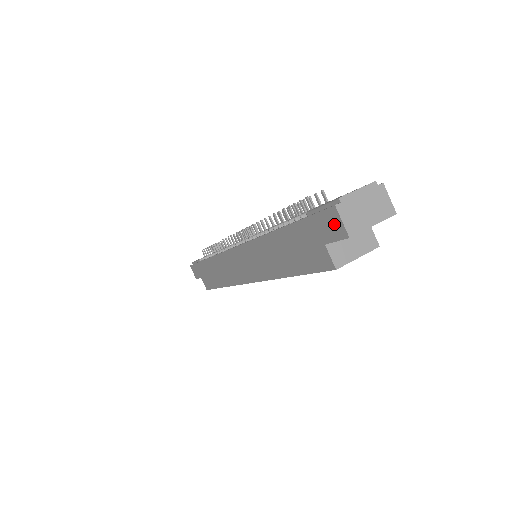
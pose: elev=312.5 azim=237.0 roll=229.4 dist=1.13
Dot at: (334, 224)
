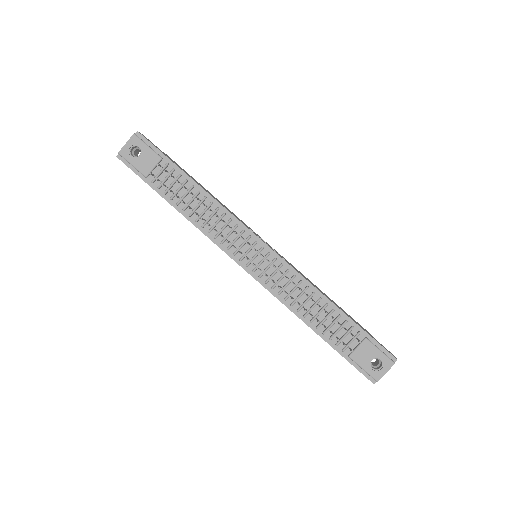
Dot at: occluded
